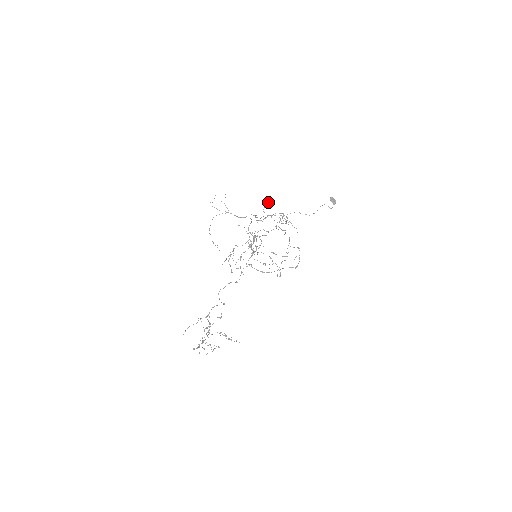
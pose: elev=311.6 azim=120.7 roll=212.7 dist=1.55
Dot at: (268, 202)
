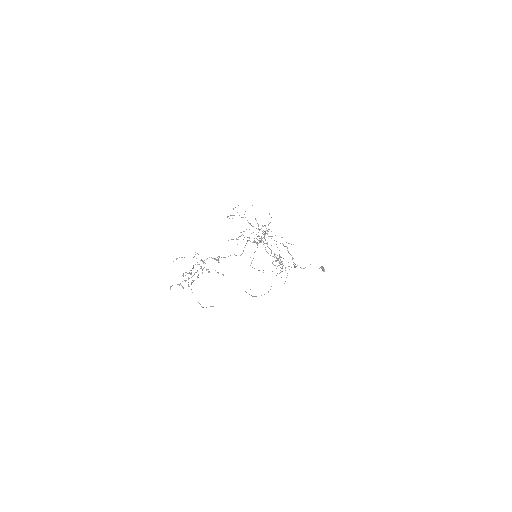
Dot at: (250, 289)
